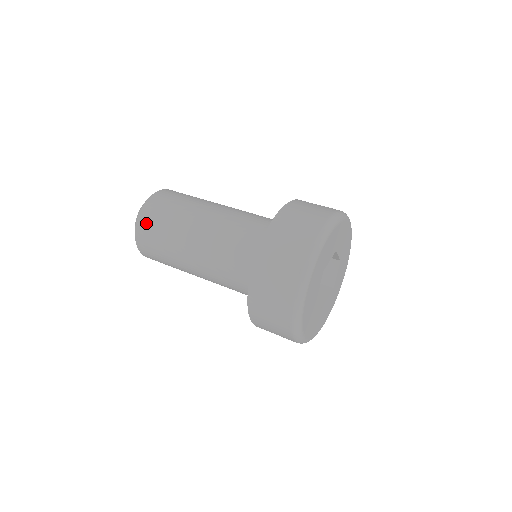
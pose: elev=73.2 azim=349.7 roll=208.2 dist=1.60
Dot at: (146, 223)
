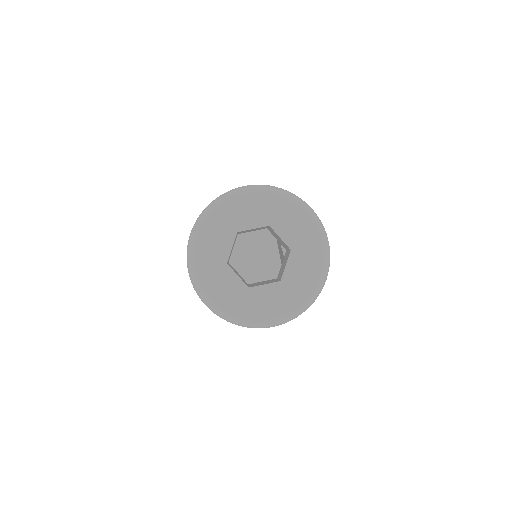
Dot at: occluded
